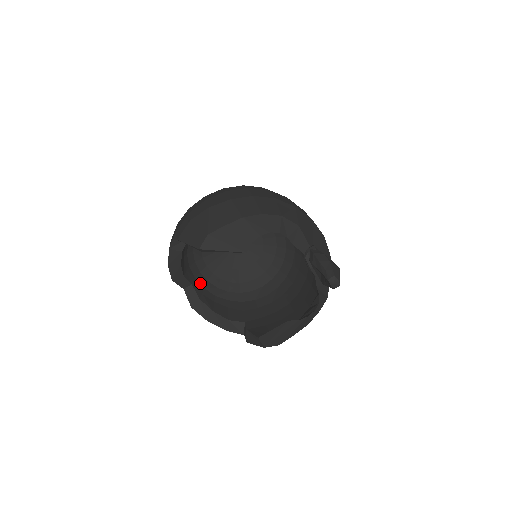
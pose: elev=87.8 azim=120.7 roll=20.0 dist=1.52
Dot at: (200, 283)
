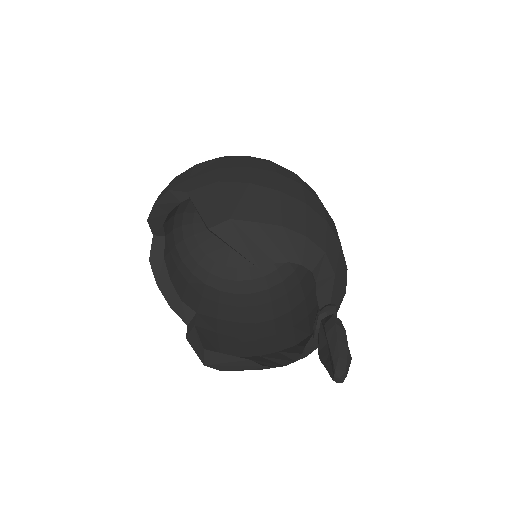
Dot at: (175, 238)
